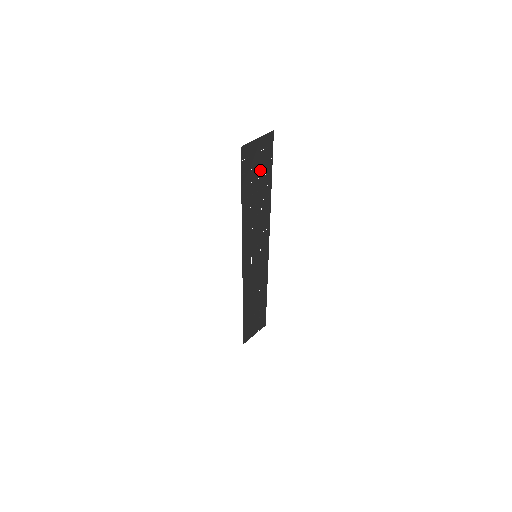
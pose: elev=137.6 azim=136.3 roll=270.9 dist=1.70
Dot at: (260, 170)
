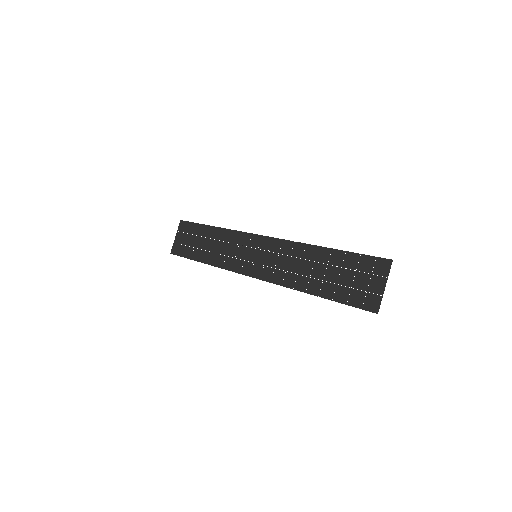
Dot at: (348, 273)
